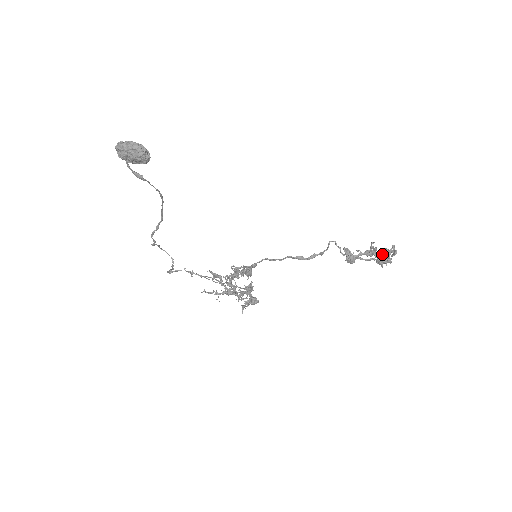
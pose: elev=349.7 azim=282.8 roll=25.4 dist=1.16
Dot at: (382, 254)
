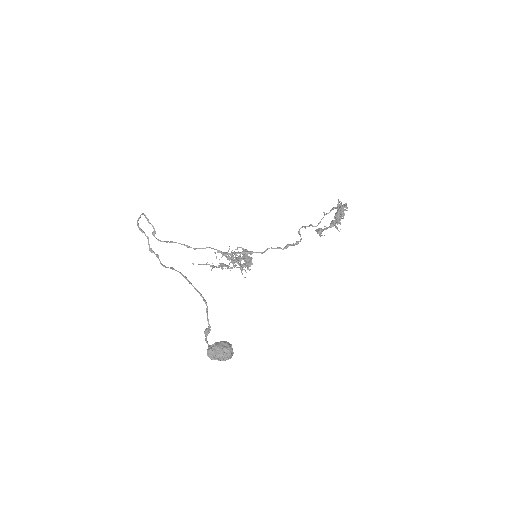
Dot at: occluded
